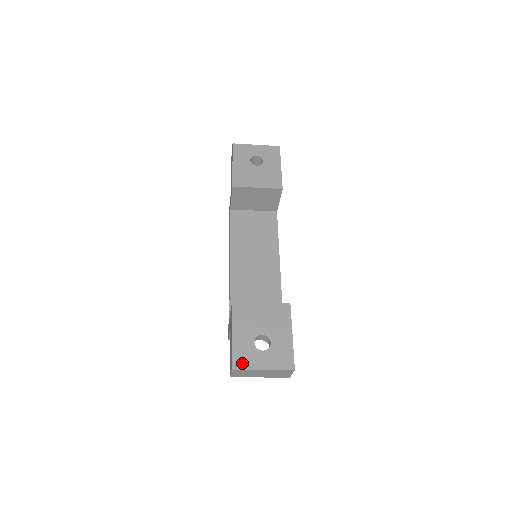
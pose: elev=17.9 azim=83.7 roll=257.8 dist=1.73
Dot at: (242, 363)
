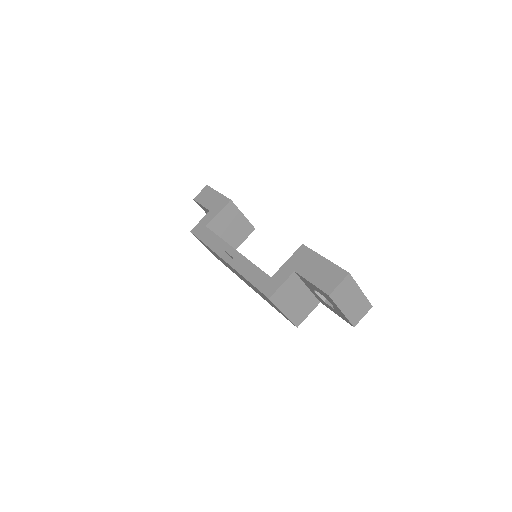
Dot at: occluded
